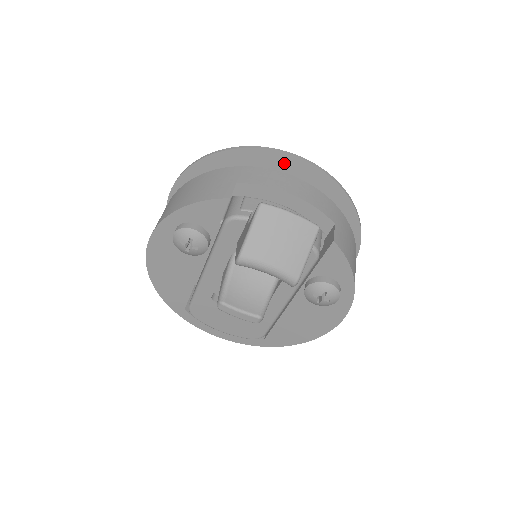
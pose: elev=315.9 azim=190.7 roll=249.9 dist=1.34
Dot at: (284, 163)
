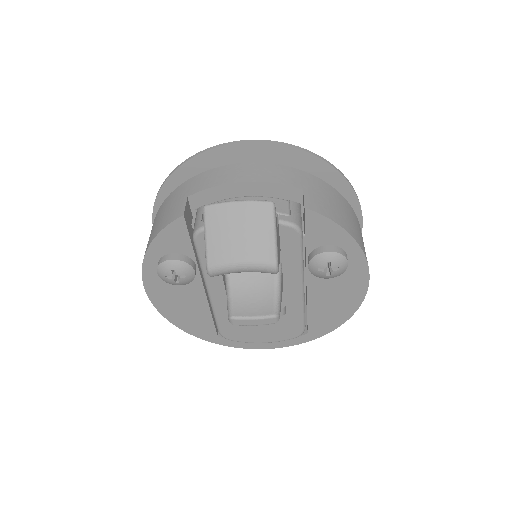
Dot at: (233, 154)
